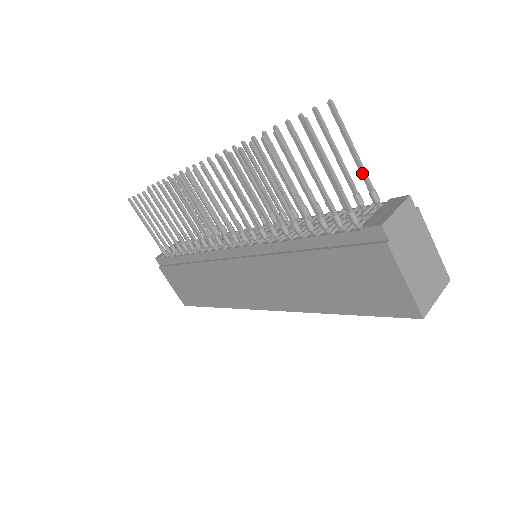
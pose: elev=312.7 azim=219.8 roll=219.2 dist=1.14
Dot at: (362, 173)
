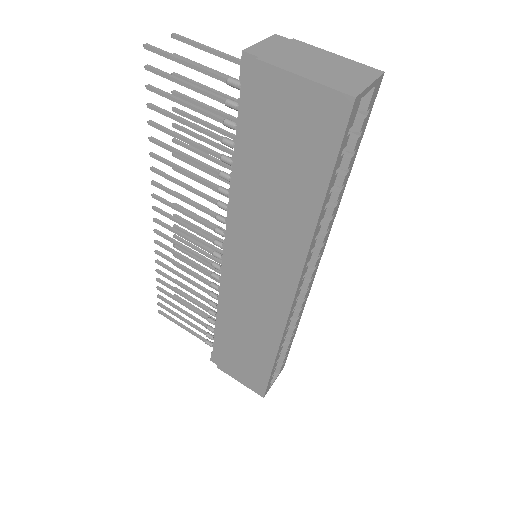
Dot at: (233, 60)
